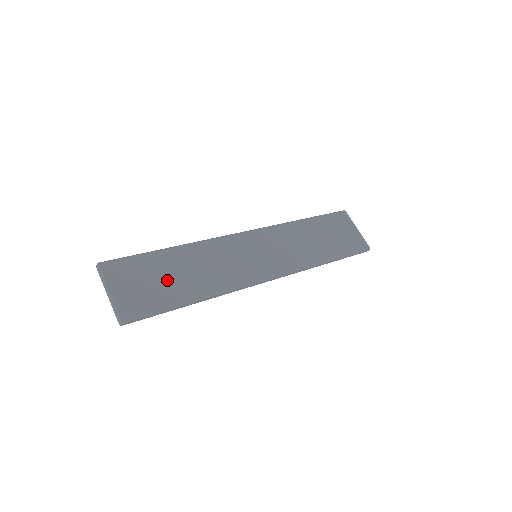
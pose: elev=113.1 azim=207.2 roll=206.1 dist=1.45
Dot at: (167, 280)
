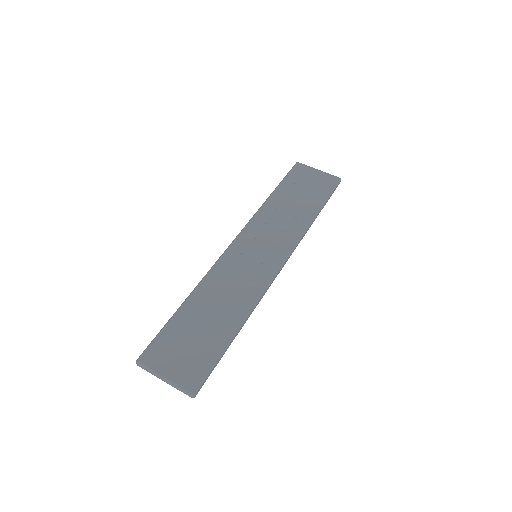
Dot at: (202, 332)
